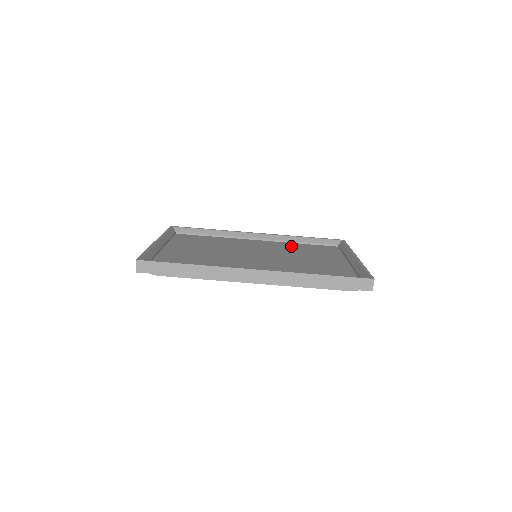
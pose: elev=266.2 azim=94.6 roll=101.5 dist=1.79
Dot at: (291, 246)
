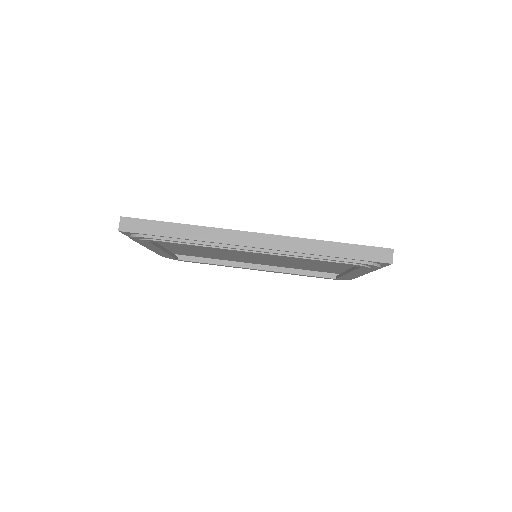
Dot at: occluded
